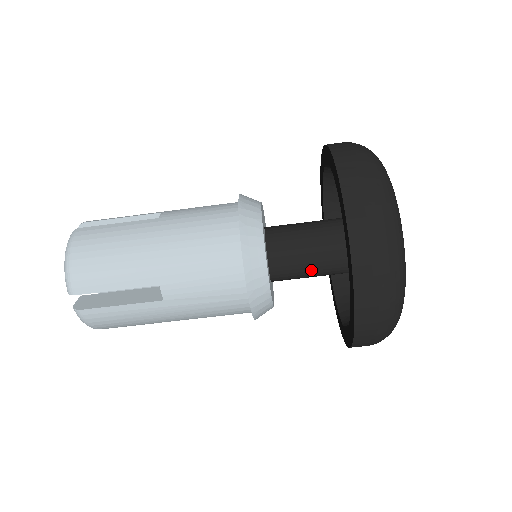
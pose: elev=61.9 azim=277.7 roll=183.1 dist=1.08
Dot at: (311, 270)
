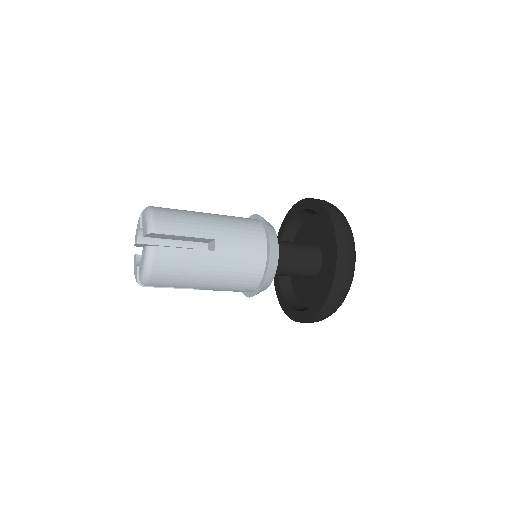
Dot at: occluded
